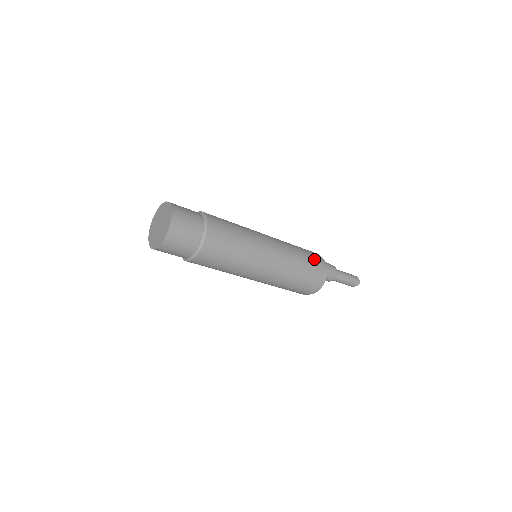
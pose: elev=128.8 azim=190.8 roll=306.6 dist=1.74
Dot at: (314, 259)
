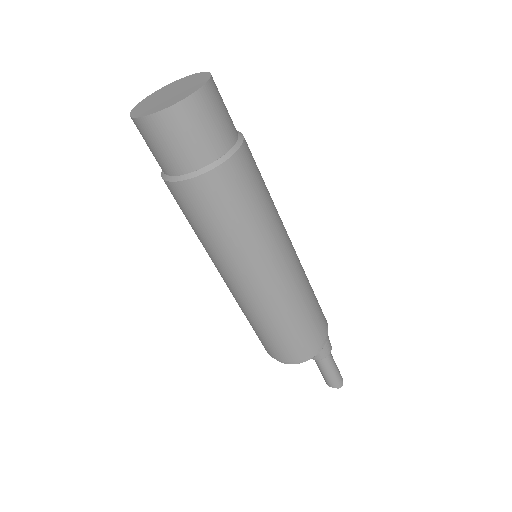
Dot at: (321, 310)
